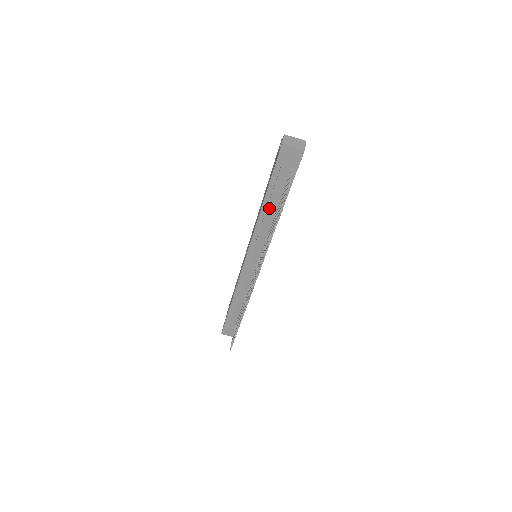
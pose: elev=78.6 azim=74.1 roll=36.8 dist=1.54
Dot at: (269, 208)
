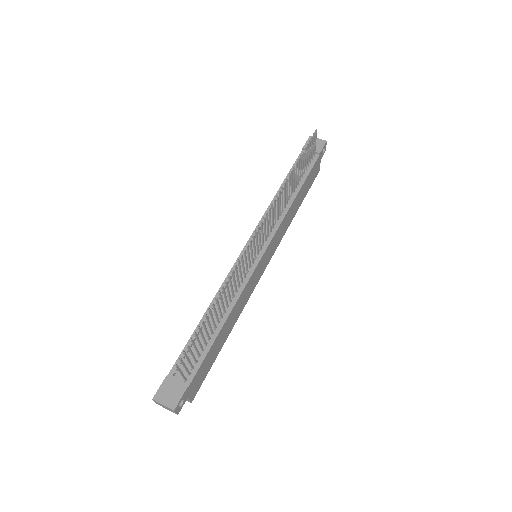
Dot at: (288, 187)
